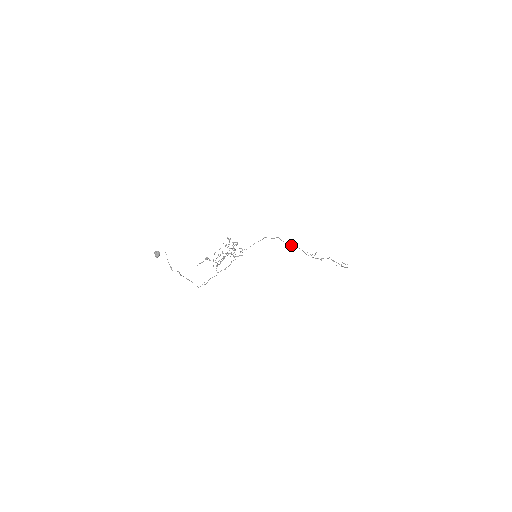
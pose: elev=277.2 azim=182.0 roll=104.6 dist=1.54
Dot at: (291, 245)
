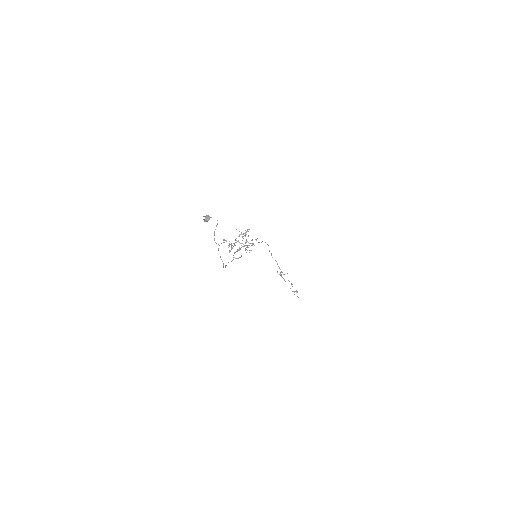
Dot at: (272, 257)
